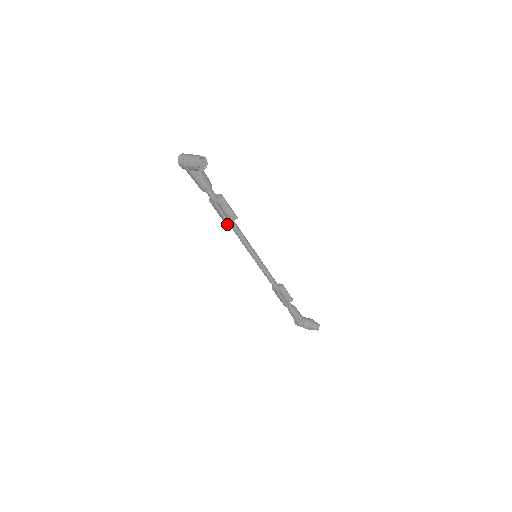
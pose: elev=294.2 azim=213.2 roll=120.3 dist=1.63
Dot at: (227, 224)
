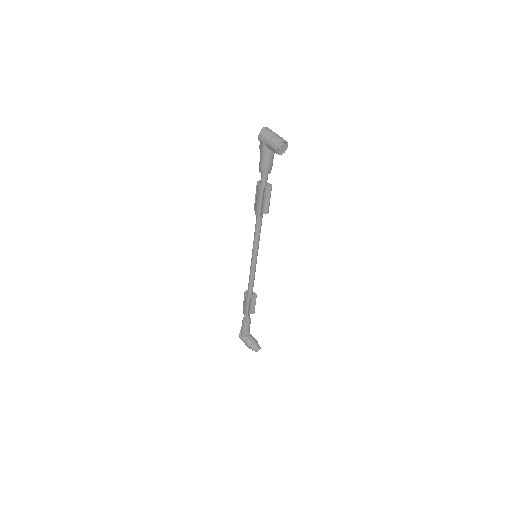
Dot at: (257, 213)
